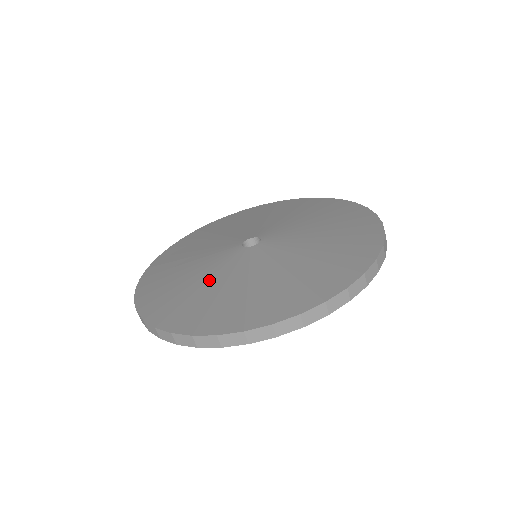
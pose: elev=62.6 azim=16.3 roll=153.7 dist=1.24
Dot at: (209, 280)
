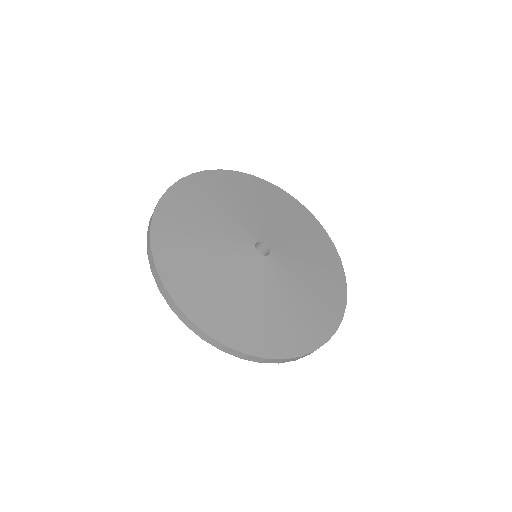
Dot at: (219, 266)
